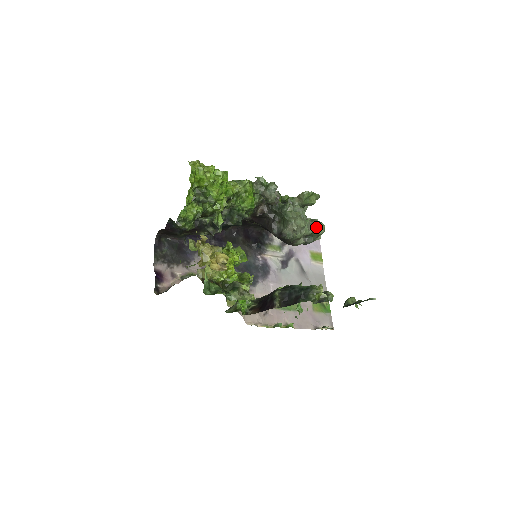
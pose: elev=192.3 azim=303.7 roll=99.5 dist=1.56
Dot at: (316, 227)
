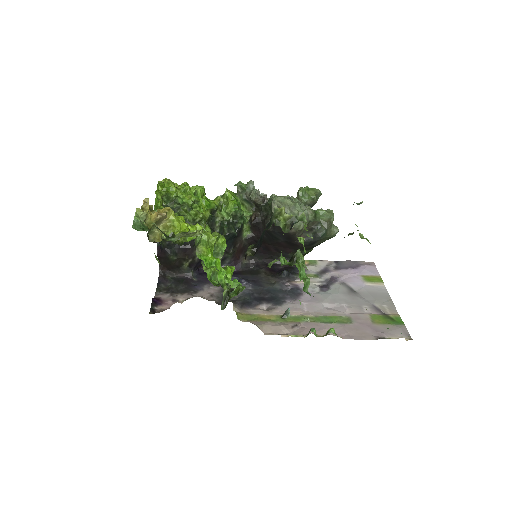
Dot at: (319, 213)
